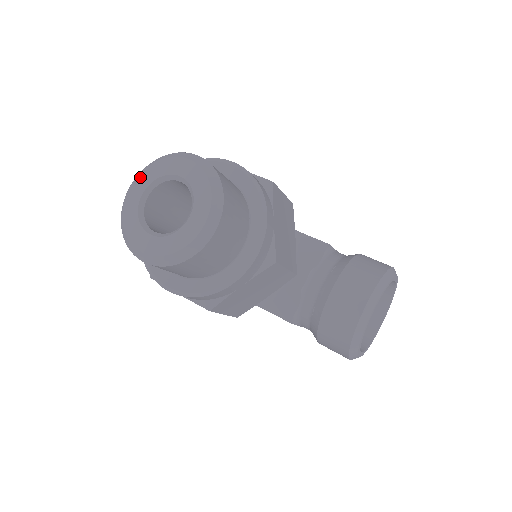
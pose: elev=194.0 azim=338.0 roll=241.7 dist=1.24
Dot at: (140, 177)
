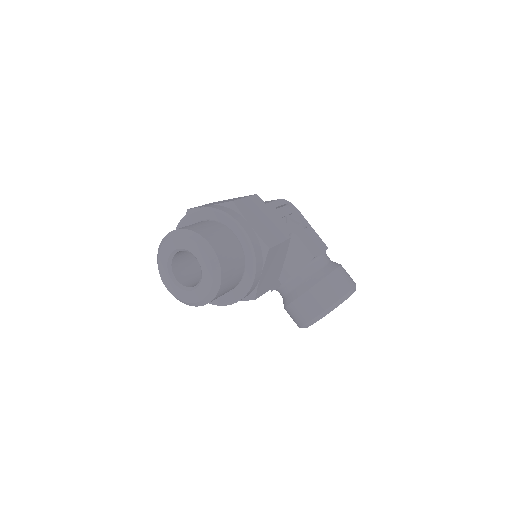
Dot at: (172, 240)
